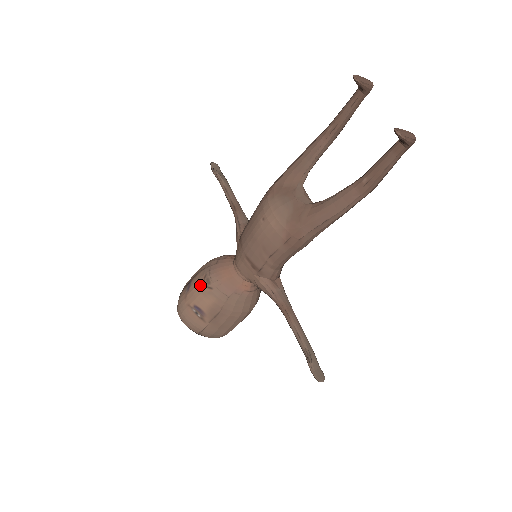
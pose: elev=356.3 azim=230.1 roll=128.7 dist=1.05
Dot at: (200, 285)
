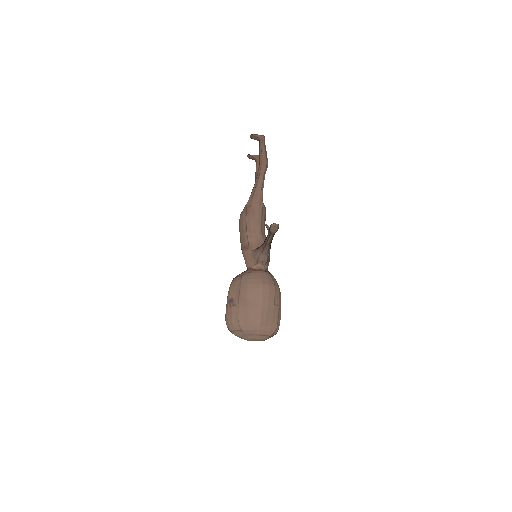
Dot at: occluded
